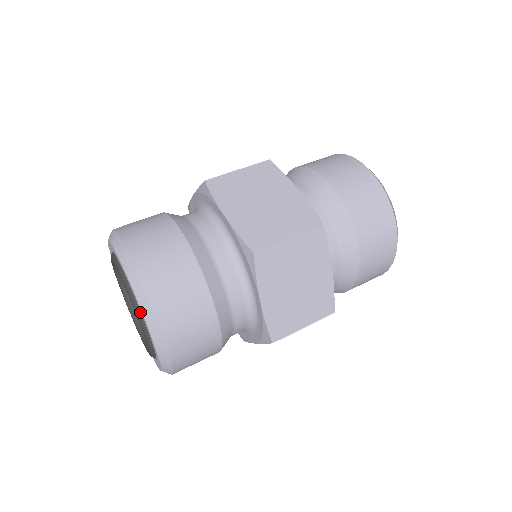
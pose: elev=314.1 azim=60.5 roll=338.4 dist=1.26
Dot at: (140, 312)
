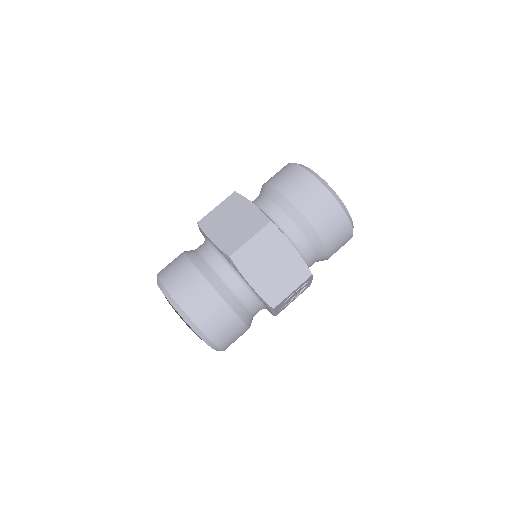
Dot at: occluded
